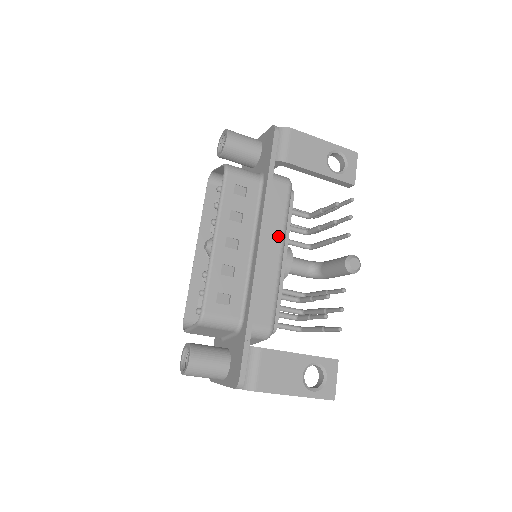
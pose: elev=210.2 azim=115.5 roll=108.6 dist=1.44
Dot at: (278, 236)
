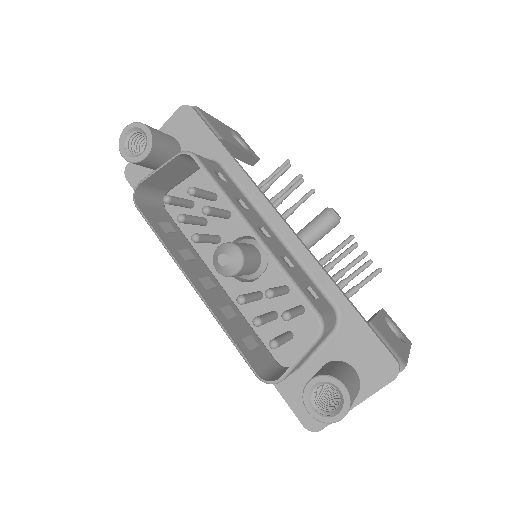
Dot at: occluded
